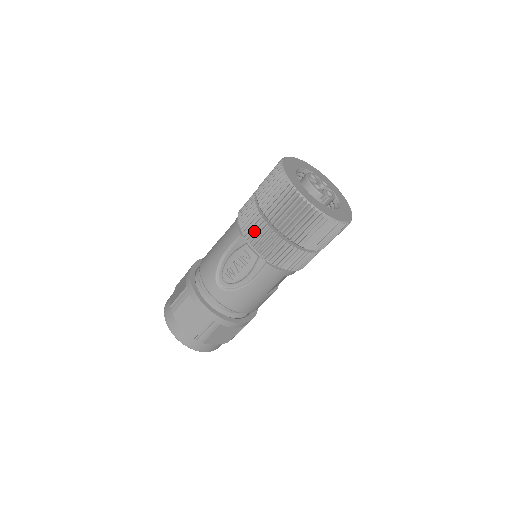
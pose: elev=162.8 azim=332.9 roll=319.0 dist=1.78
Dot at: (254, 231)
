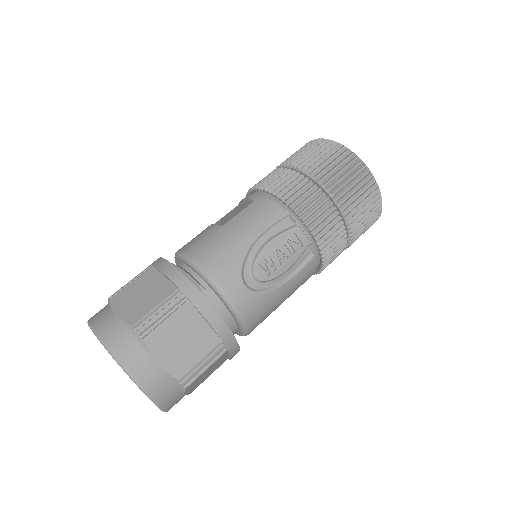
Dot at: (313, 209)
